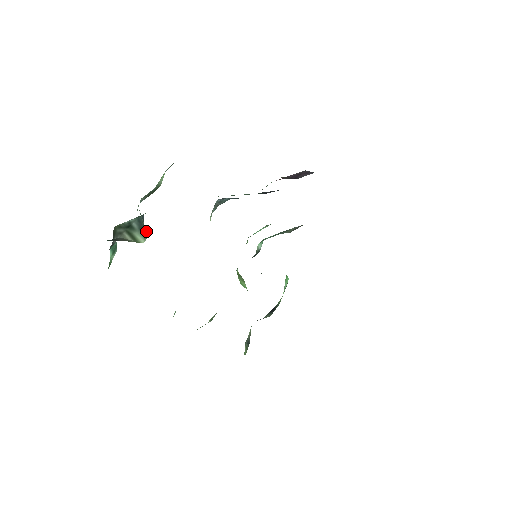
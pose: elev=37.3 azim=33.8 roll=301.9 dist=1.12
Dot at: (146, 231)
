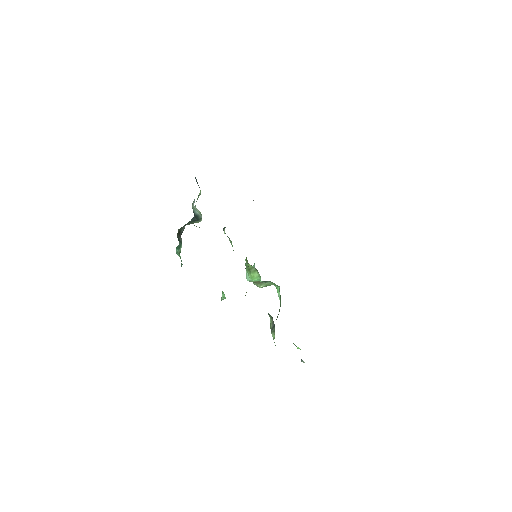
Dot at: (200, 216)
